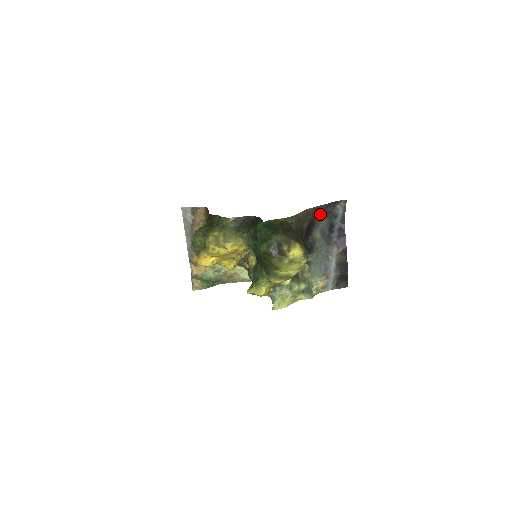
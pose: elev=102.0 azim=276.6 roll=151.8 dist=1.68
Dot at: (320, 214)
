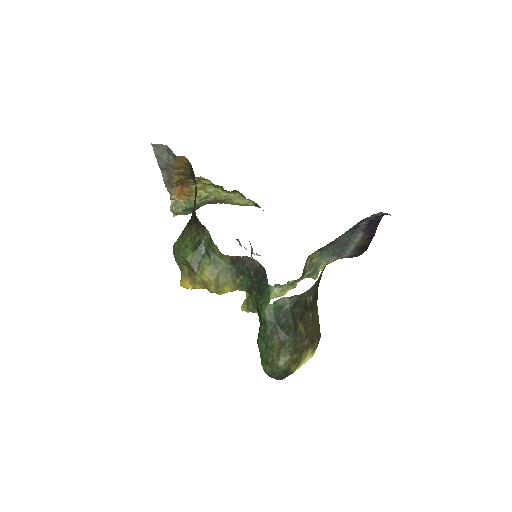
Dot at: occluded
